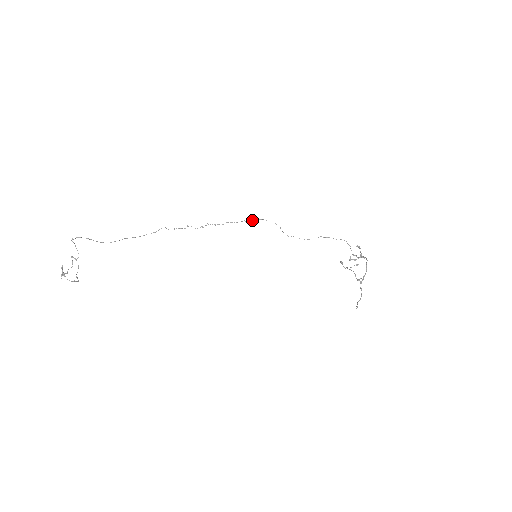
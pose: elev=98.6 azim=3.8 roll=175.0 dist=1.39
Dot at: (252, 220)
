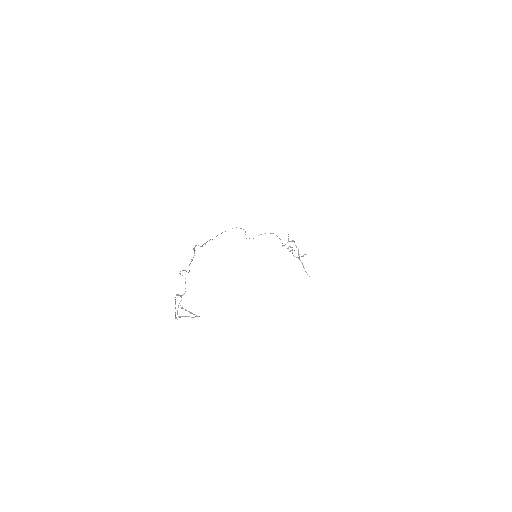
Dot at: occluded
